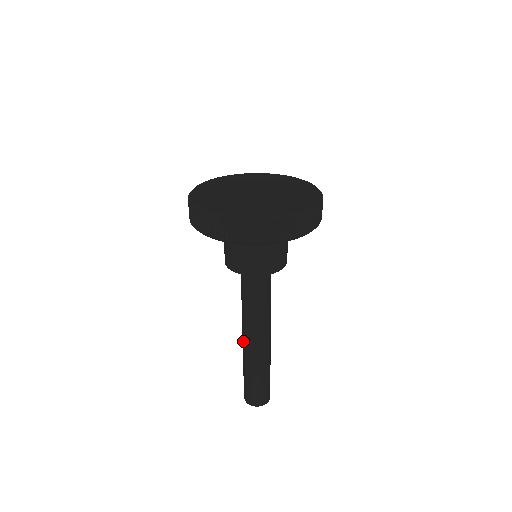
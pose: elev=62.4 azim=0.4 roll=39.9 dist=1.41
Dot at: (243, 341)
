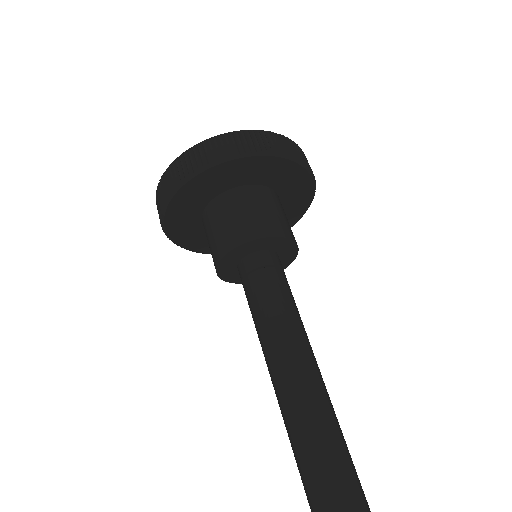
Dot at: occluded
